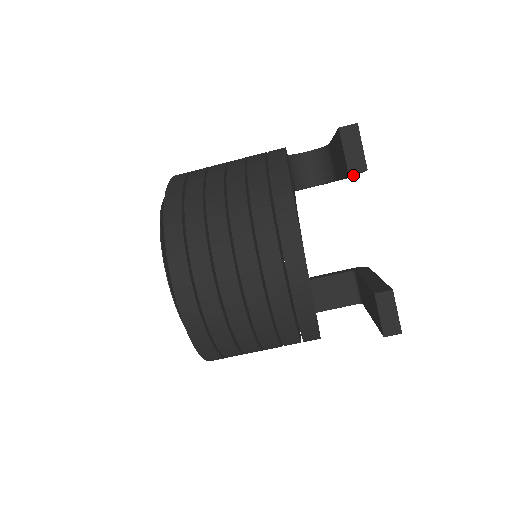
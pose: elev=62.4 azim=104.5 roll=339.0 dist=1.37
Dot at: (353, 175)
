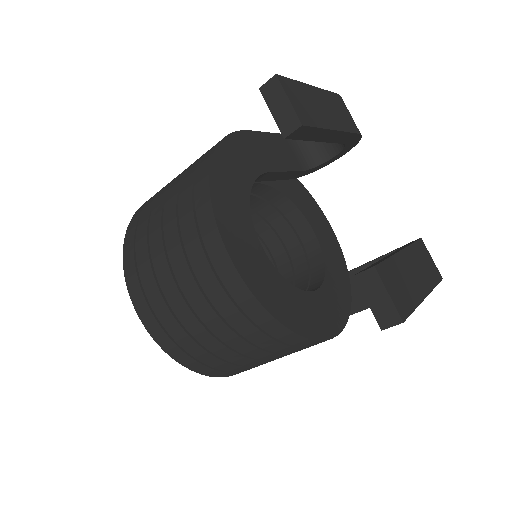
Dot at: (332, 133)
